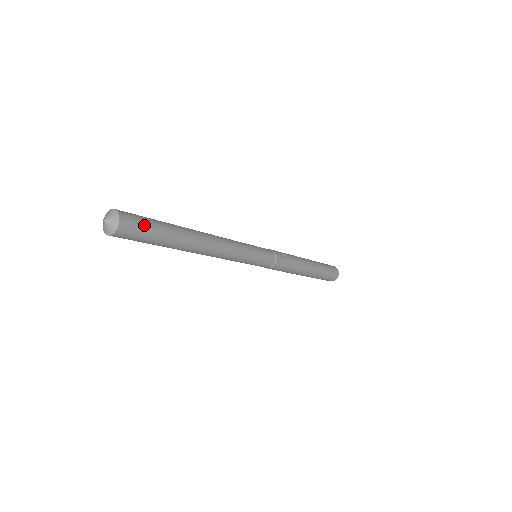
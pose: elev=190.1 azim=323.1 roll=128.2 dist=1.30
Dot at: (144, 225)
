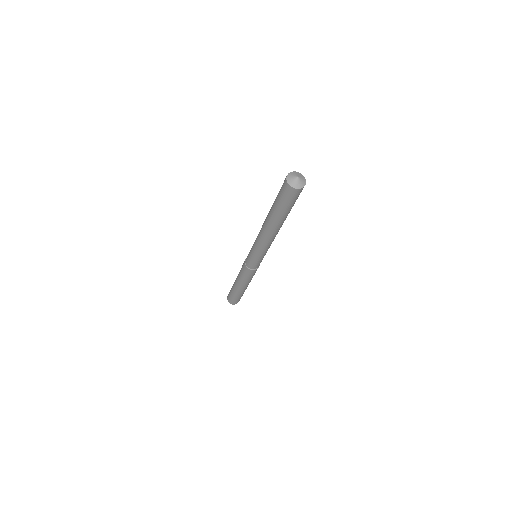
Dot at: occluded
